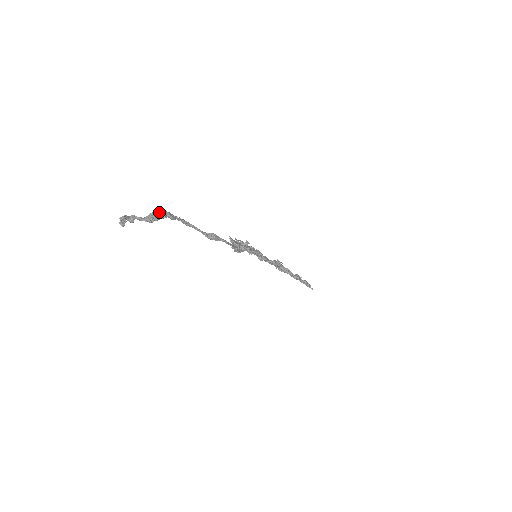
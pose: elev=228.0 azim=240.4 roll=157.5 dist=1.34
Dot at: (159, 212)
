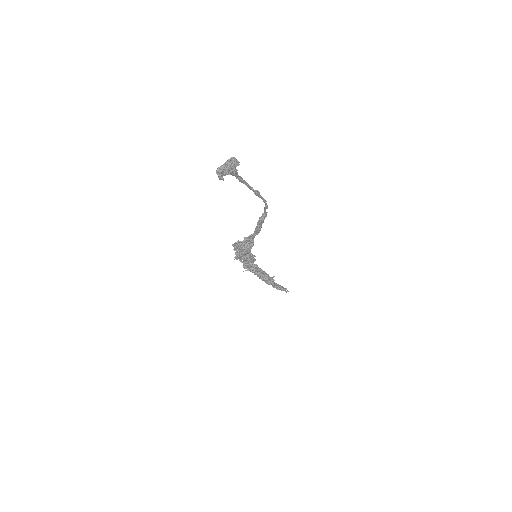
Dot at: occluded
